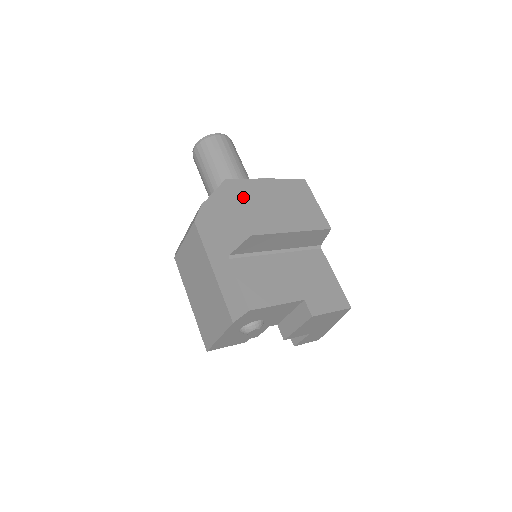
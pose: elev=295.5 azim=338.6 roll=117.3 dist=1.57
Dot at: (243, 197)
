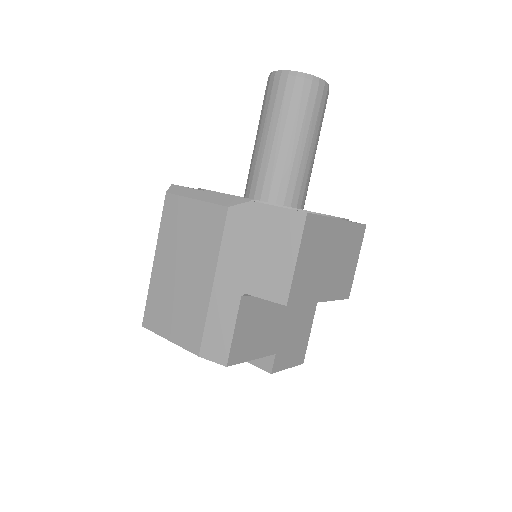
Dot at: (308, 246)
